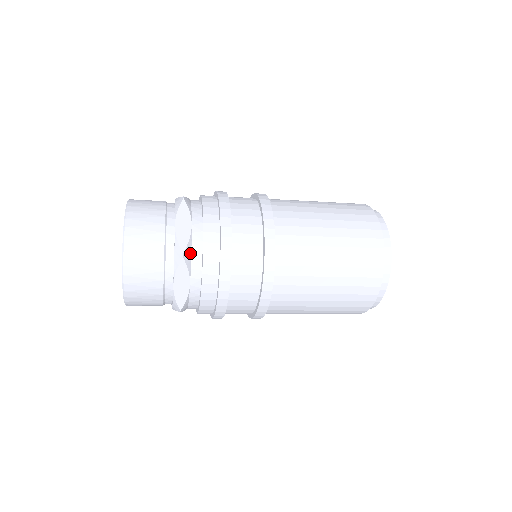
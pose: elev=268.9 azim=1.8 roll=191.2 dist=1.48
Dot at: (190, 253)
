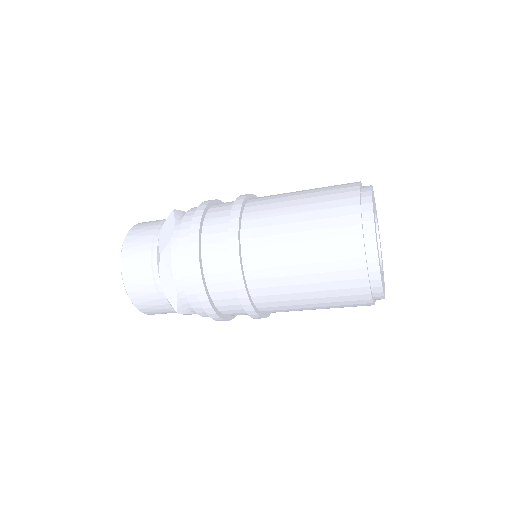
Dot at: (183, 306)
